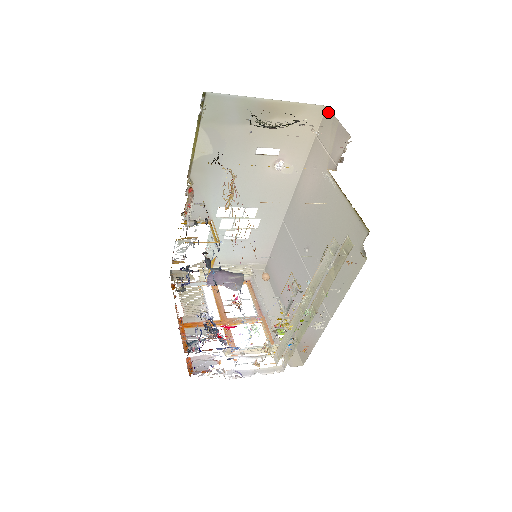
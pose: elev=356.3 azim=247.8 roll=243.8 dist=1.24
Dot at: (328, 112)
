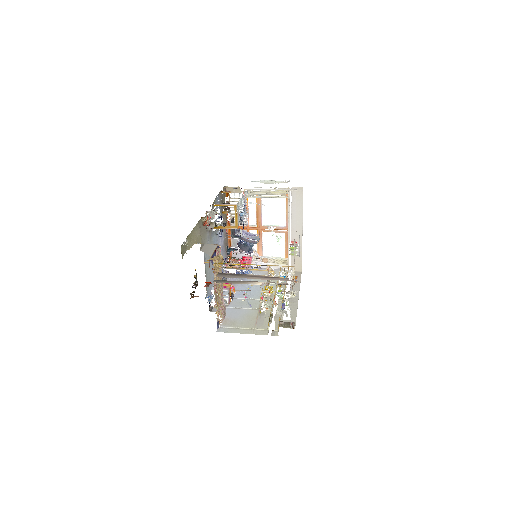
Dot at: occluded
